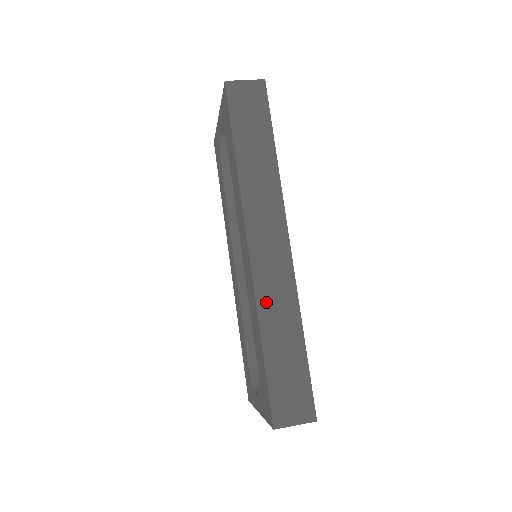
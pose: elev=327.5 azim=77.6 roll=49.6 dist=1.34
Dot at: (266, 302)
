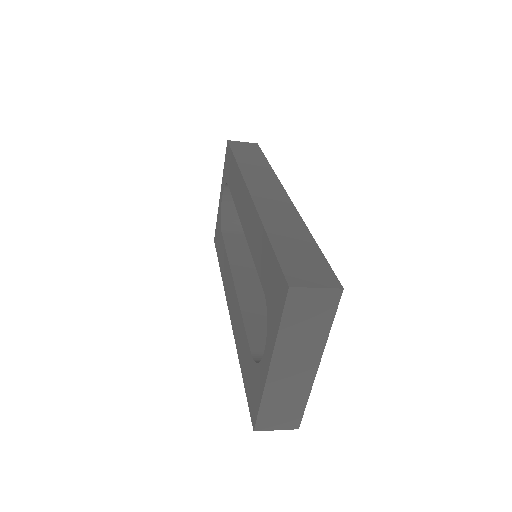
Dot at: (269, 215)
